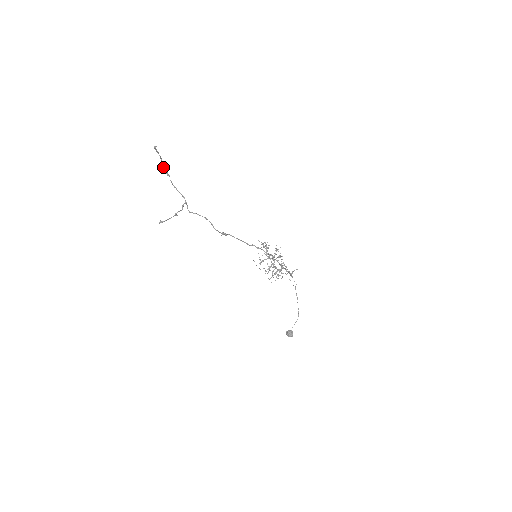
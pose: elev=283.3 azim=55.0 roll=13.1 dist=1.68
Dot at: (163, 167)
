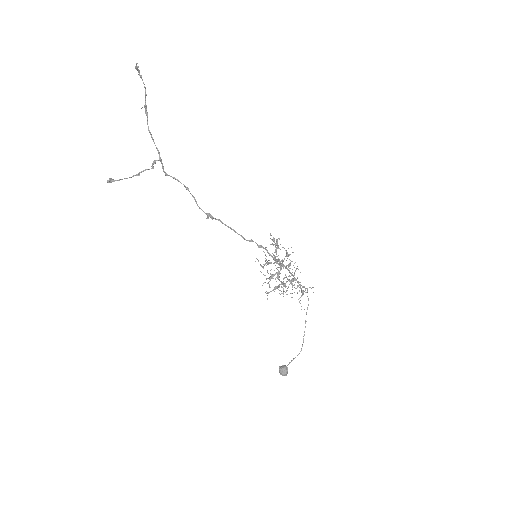
Dot at: (145, 100)
